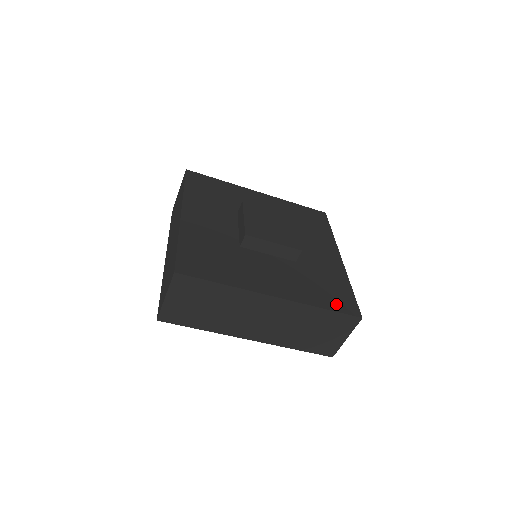
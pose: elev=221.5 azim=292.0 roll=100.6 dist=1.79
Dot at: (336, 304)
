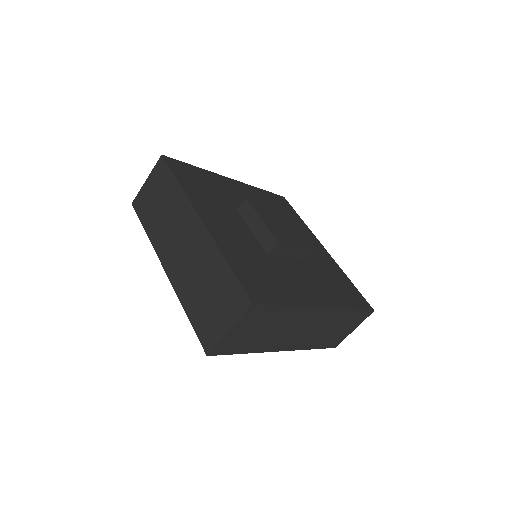
Dot at: (355, 302)
